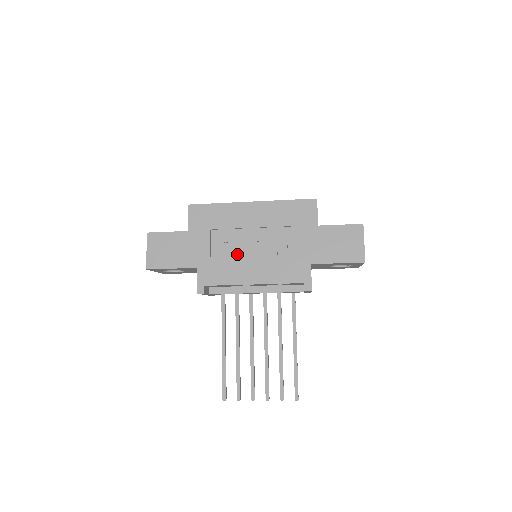
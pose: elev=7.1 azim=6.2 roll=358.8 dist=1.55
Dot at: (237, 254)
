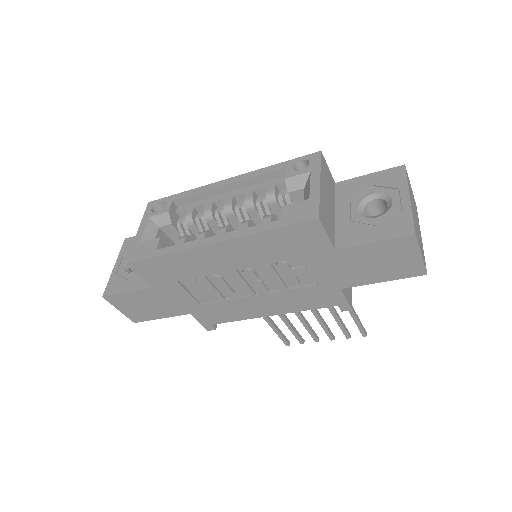
Dot at: (231, 296)
